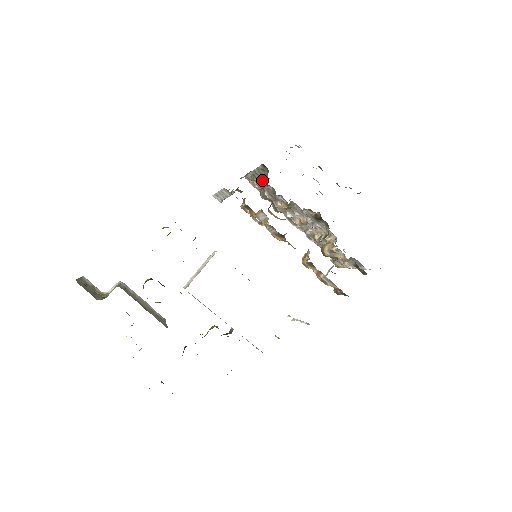
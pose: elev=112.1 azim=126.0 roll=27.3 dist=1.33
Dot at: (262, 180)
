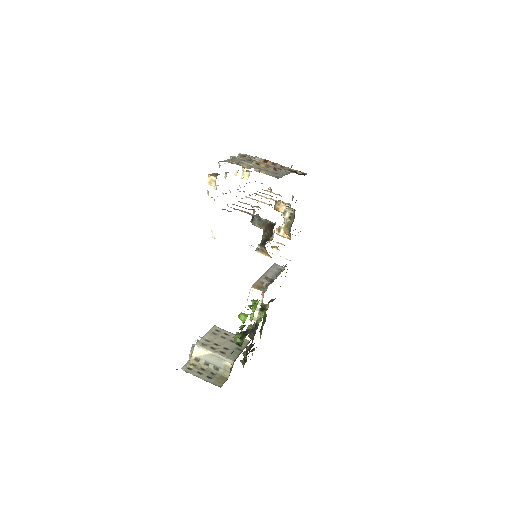
Dot at: (249, 213)
